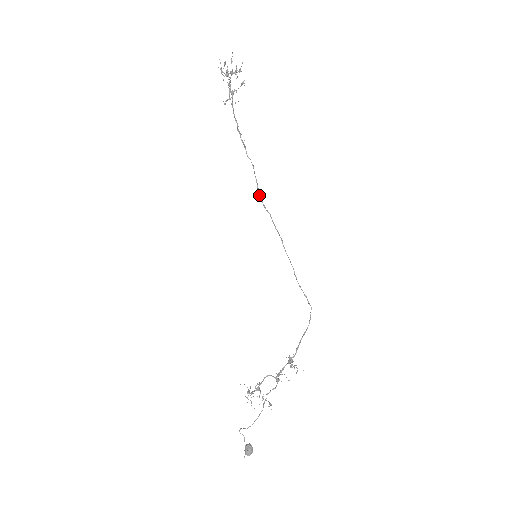
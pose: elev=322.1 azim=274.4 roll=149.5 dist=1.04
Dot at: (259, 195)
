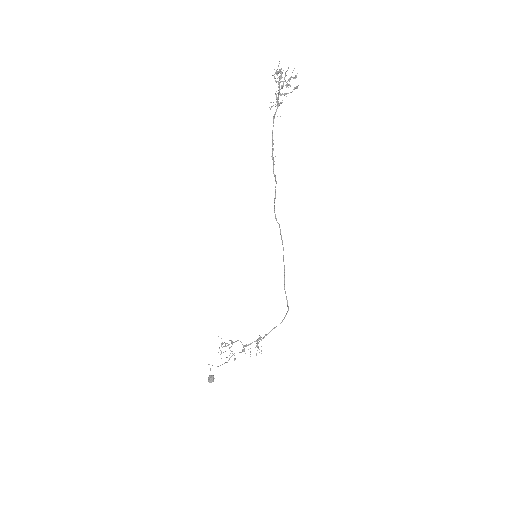
Dot at: (274, 209)
